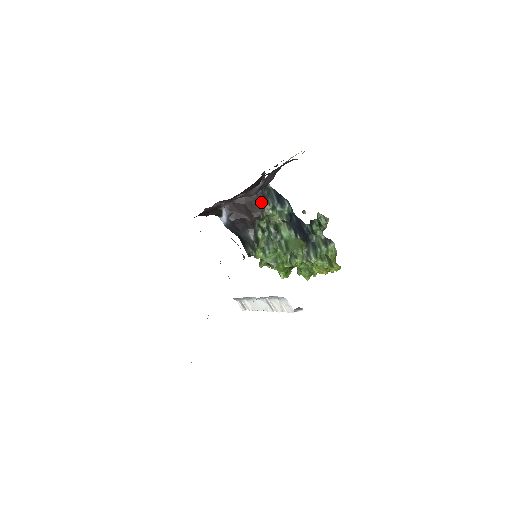
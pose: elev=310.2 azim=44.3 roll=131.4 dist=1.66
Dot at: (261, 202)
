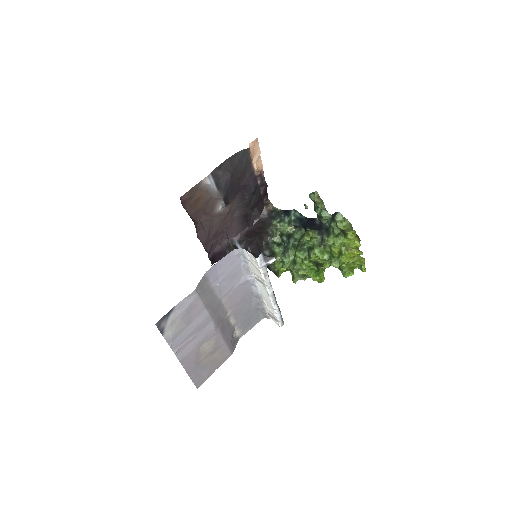
Dot at: (268, 222)
